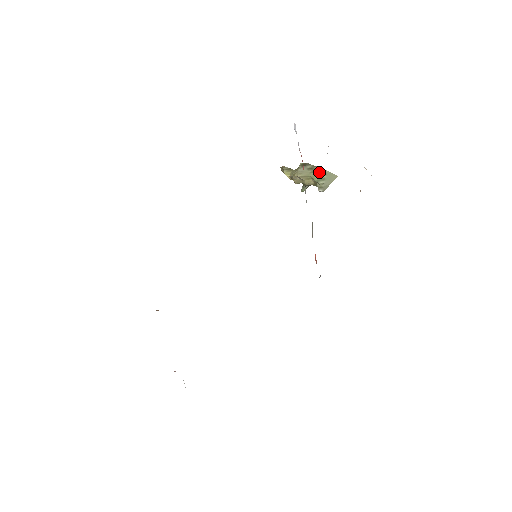
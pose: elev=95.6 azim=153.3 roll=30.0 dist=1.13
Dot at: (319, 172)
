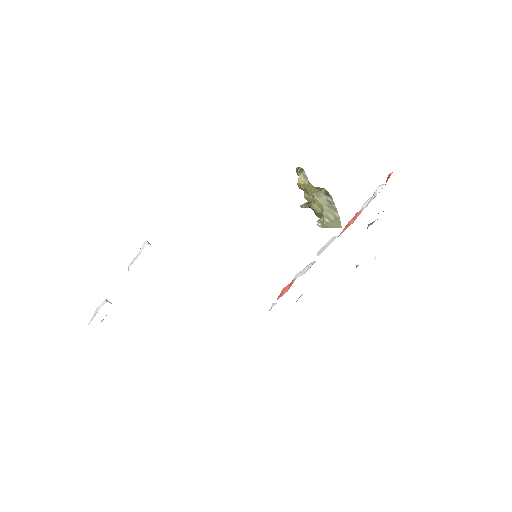
Dot at: (333, 211)
